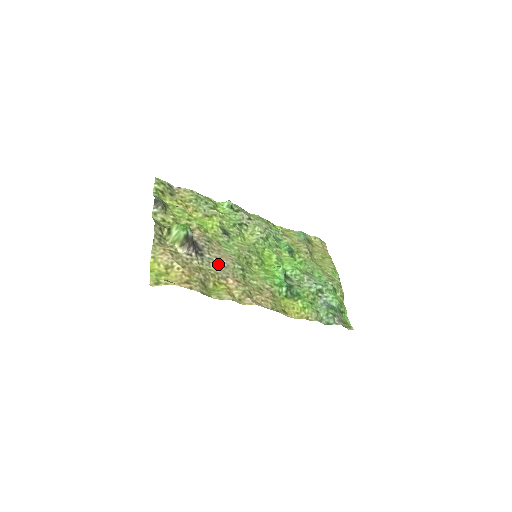
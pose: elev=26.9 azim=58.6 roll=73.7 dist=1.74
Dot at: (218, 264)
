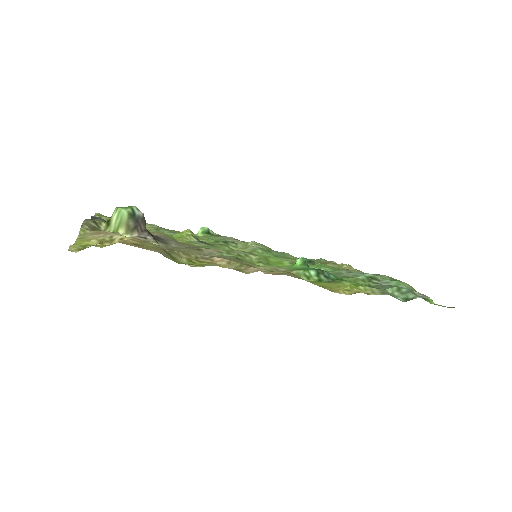
Dot at: (193, 250)
